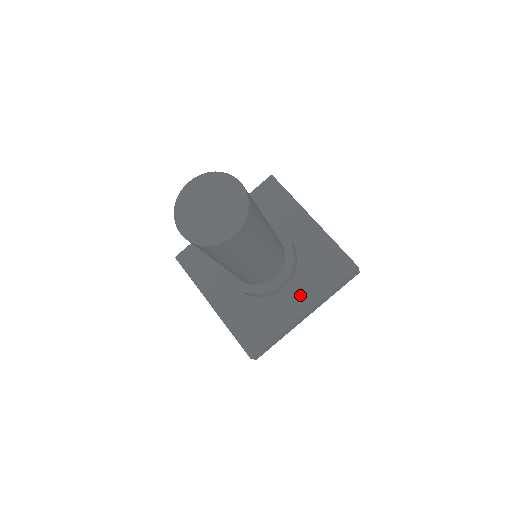
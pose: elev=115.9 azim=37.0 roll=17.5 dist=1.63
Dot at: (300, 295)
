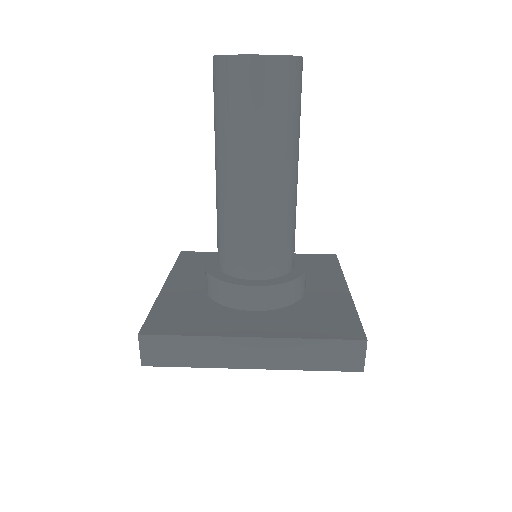
Dot at: (325, 283)
